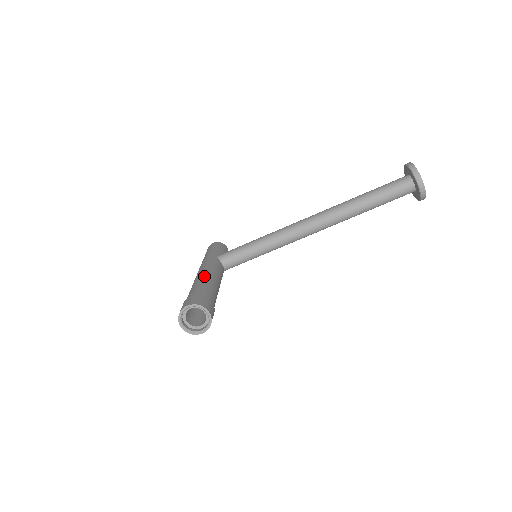
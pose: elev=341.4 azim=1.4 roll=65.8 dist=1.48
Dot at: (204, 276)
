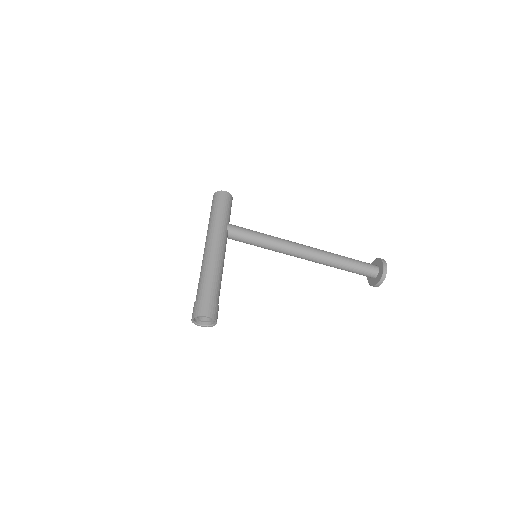
Dot at: (219, 267)
